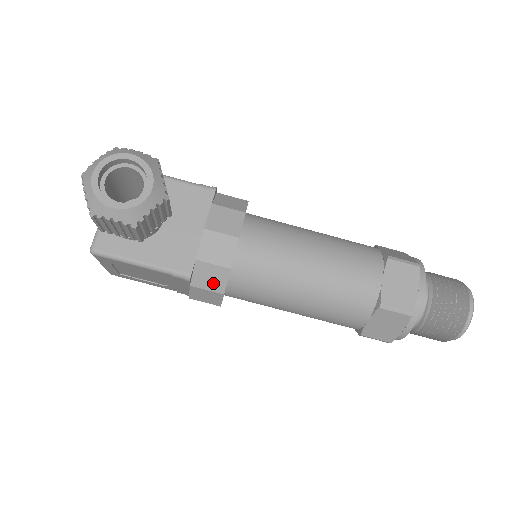
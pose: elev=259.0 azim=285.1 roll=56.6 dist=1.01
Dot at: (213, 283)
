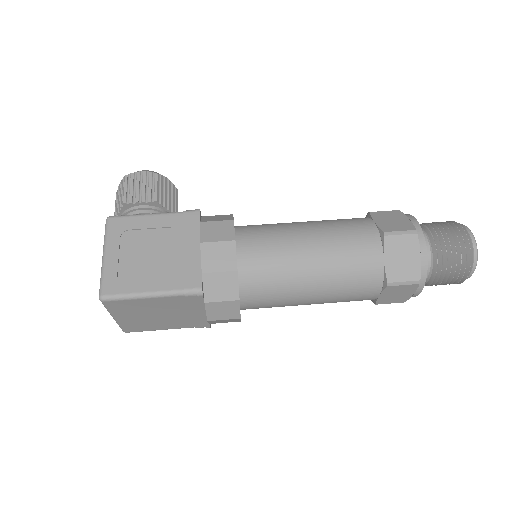
Dot at: (221, 219)
